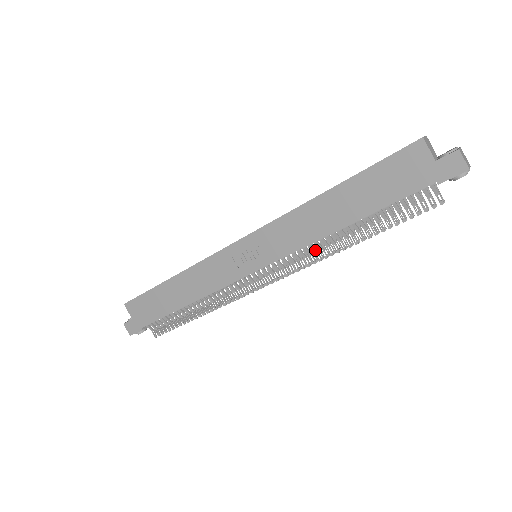
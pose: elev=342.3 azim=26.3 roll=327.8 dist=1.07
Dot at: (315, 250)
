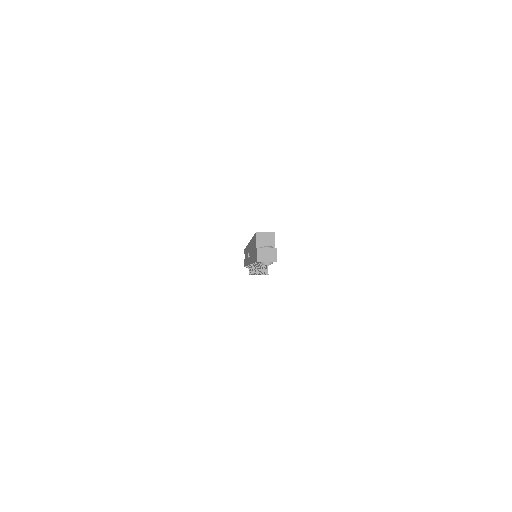
Dot at: (256, 267)
